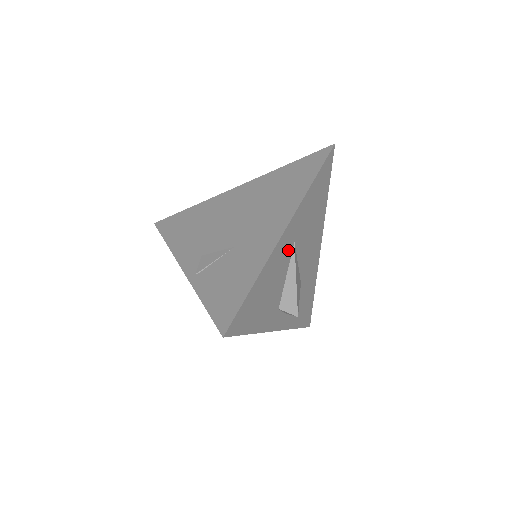
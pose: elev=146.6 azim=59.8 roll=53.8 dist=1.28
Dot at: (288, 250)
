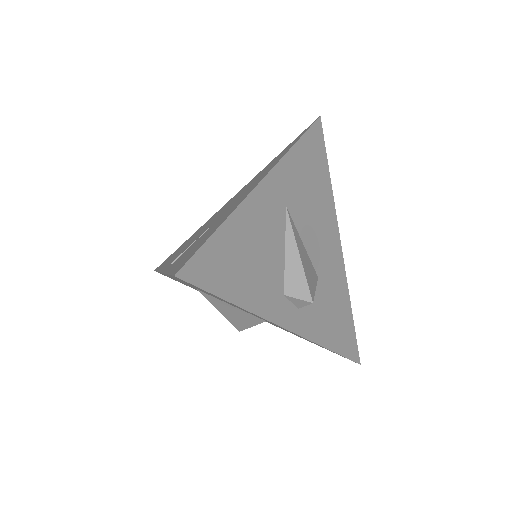
Dot at: (277, 212)
